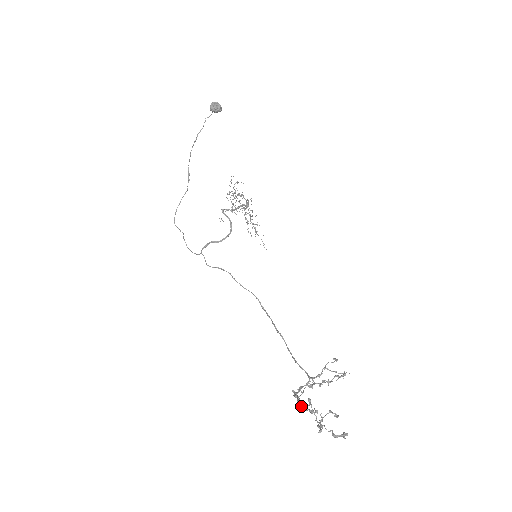
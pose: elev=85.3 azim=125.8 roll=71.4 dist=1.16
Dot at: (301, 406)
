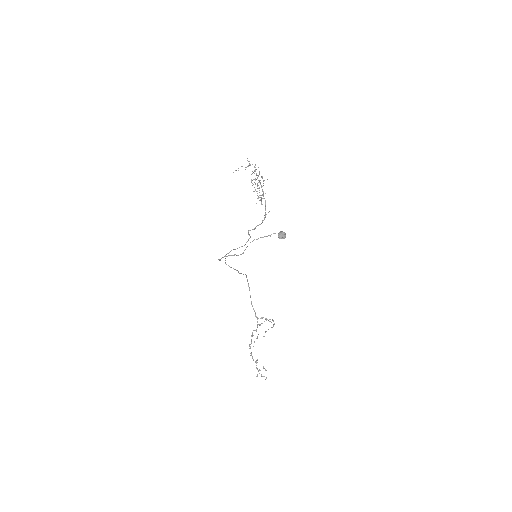
Dot at: (252, 358)
